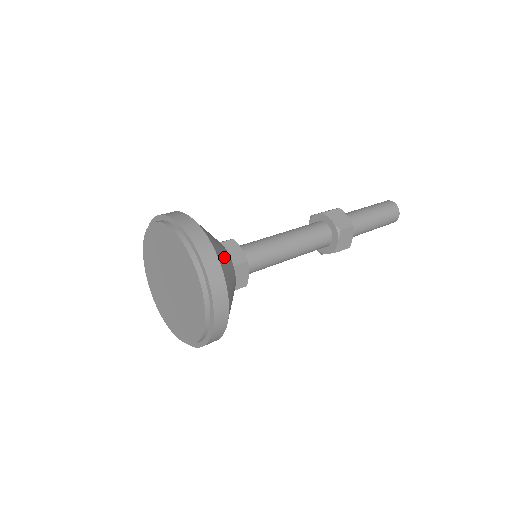
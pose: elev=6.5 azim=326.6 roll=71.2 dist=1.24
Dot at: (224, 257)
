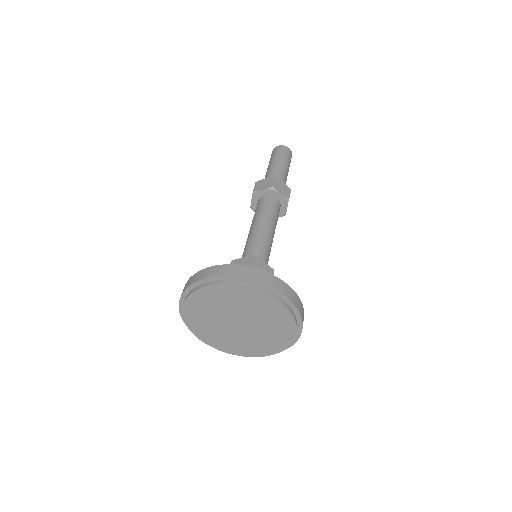
Dot at: occluded
